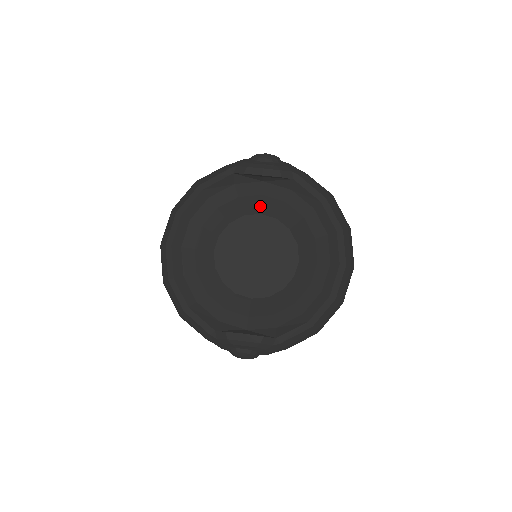
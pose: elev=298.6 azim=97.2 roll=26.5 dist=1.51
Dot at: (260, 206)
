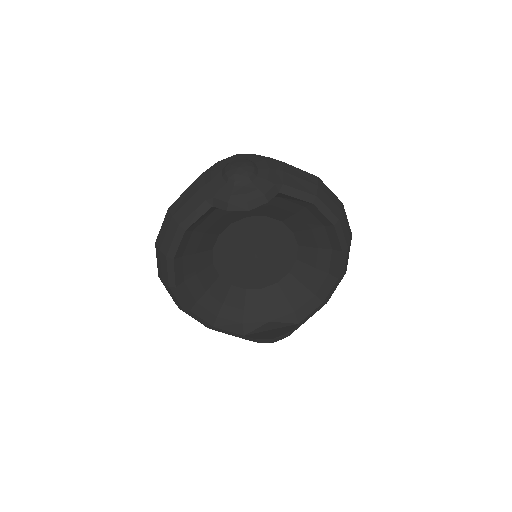
Dot at: (246, 213)
